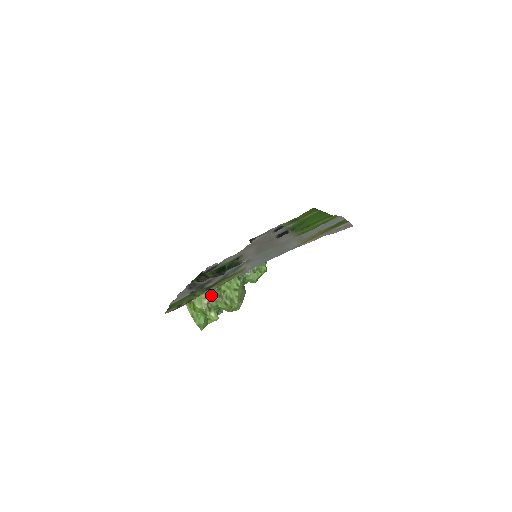
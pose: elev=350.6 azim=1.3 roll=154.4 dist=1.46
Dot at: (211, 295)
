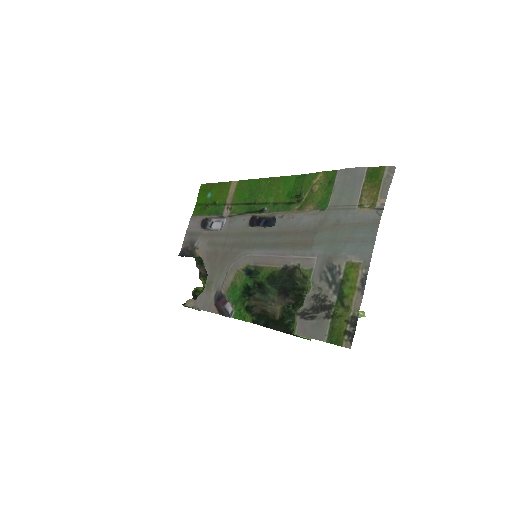
Dot at: occluded
